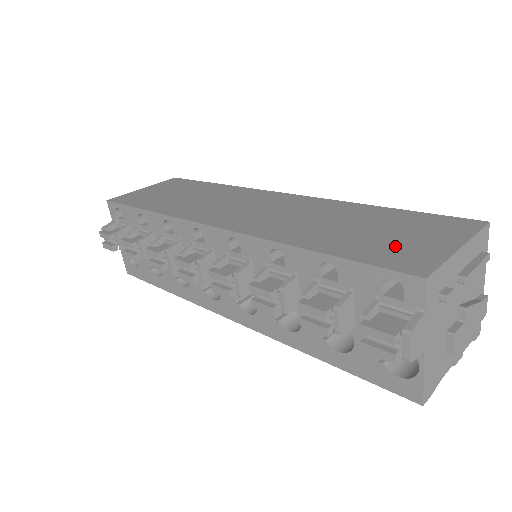
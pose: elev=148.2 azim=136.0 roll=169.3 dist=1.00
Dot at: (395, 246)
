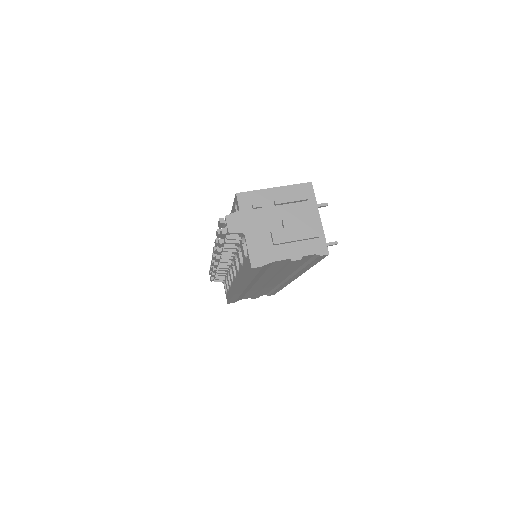
Dot at: occluded
